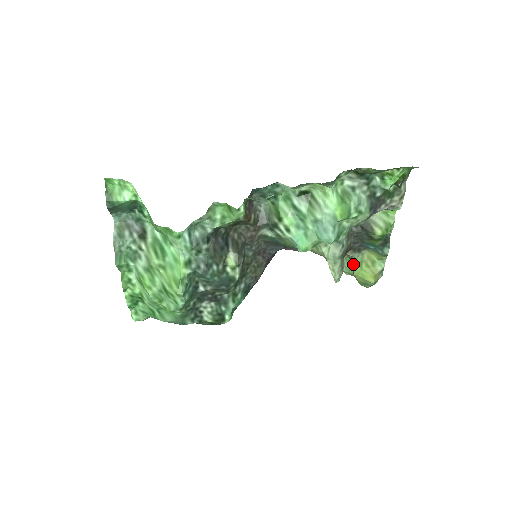
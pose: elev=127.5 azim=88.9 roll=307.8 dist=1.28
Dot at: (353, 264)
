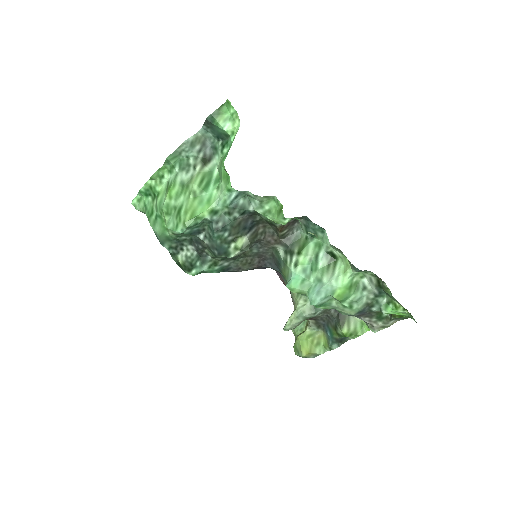
Dot at: (305, 330)
